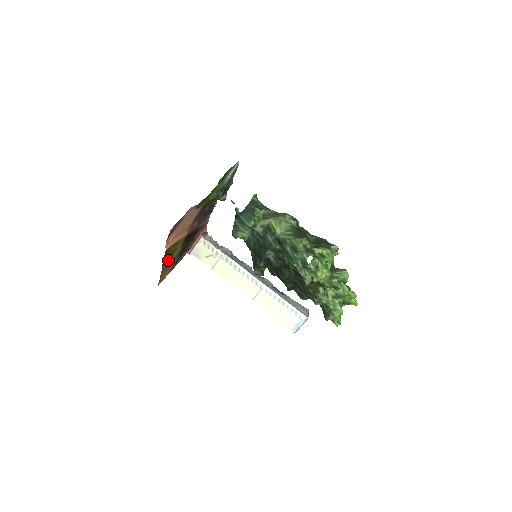
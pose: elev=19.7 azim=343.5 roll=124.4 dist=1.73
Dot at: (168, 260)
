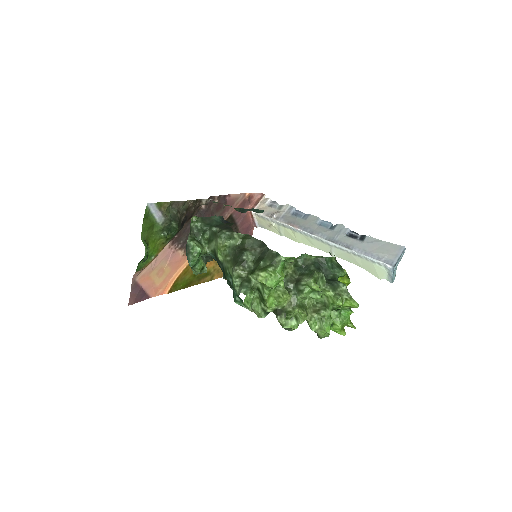
Dot at: (205, 274)
